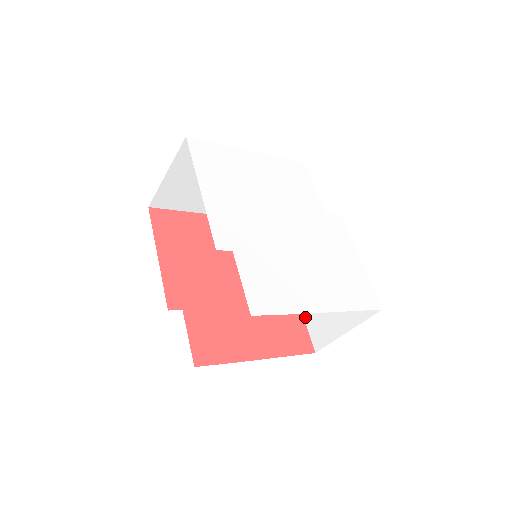
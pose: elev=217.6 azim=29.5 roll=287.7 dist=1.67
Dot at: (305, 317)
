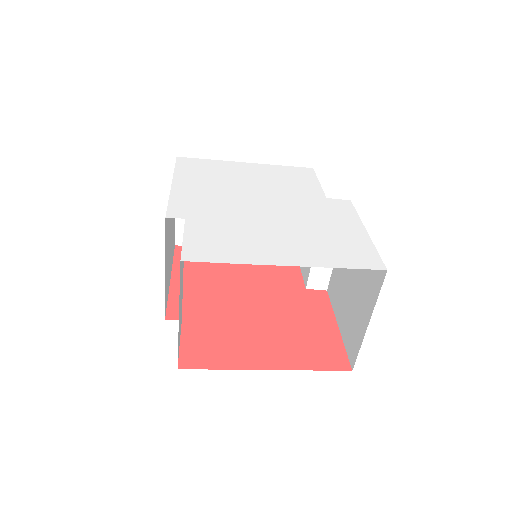
Dot at: (341, 333)
